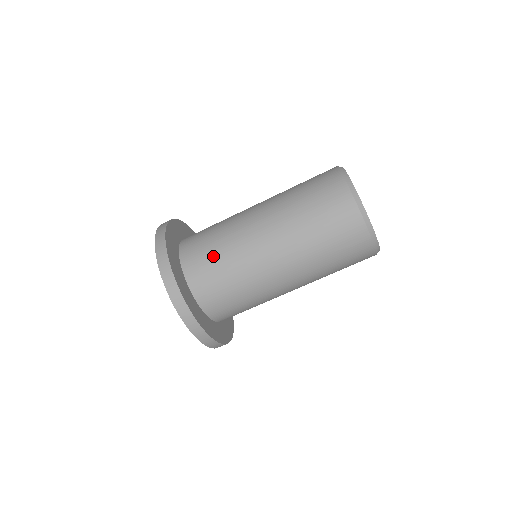
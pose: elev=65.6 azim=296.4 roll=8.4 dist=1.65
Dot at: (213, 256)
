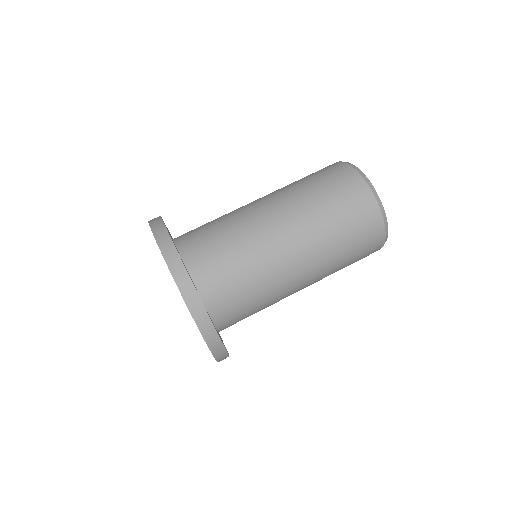
Dot at: occluded
